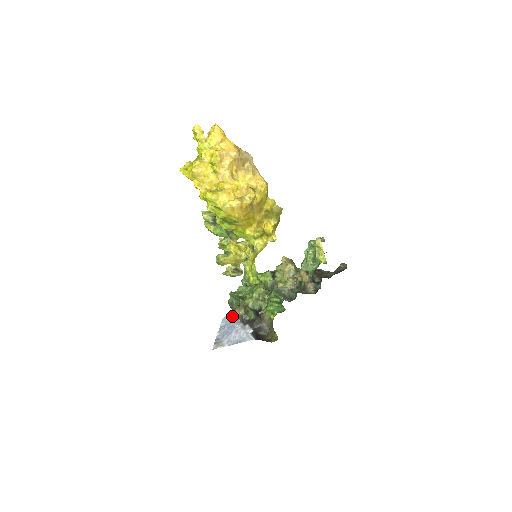
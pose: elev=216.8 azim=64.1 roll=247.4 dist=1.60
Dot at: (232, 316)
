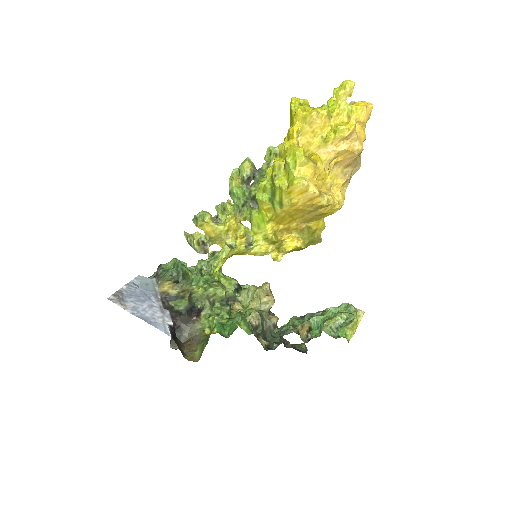
Dot at: (153, 283)
